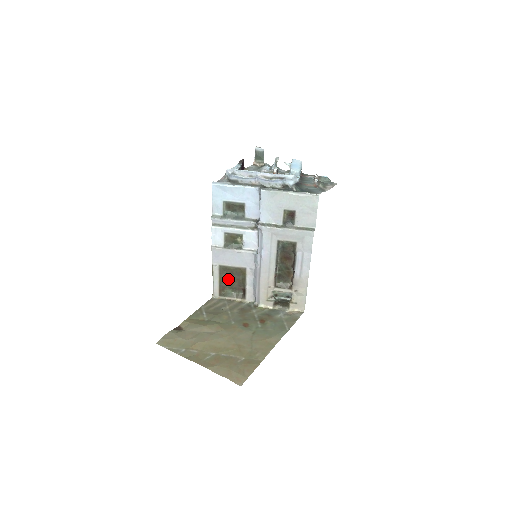
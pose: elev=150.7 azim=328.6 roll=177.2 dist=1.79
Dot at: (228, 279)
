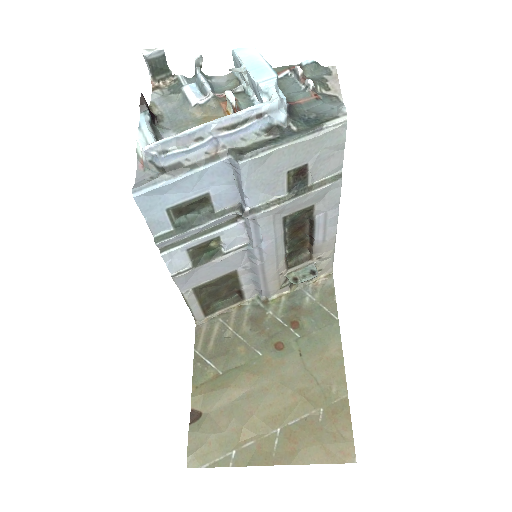
Dot at: (211, 294)
